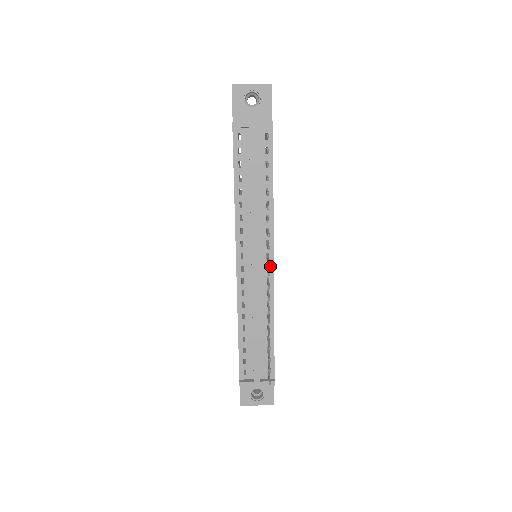
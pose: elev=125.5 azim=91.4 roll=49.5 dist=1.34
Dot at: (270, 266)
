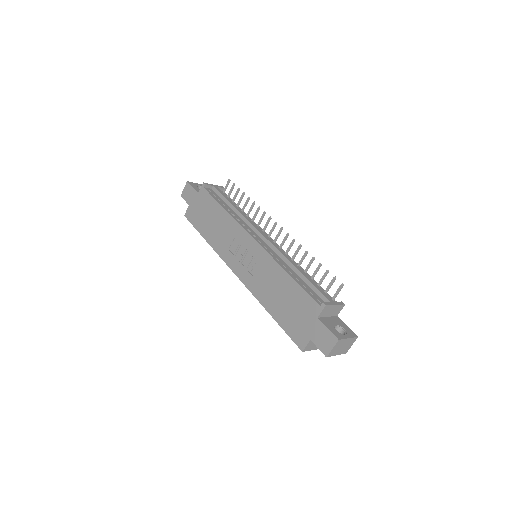
Dot at: (274, 242)
